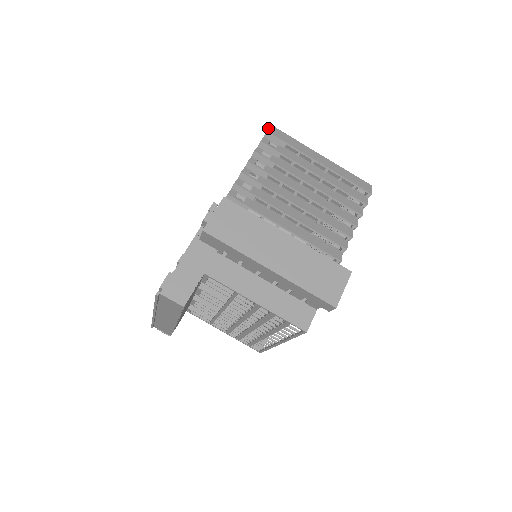
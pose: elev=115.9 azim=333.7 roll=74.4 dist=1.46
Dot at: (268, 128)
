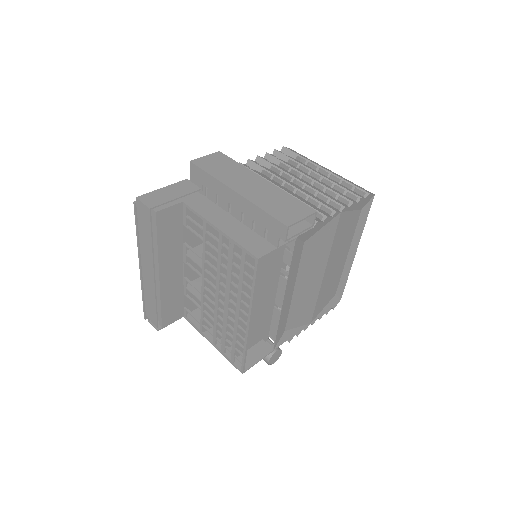
Dot at: (286, 147)
